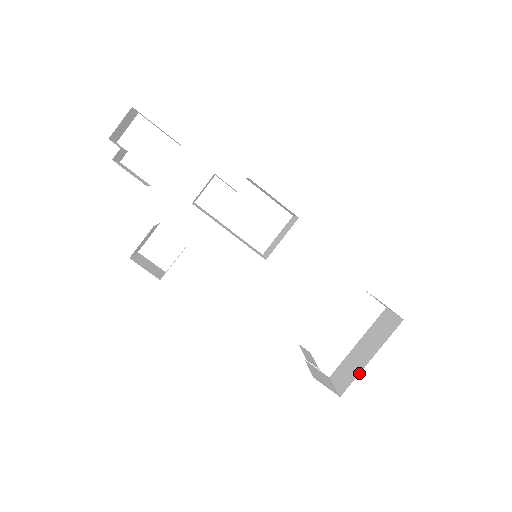
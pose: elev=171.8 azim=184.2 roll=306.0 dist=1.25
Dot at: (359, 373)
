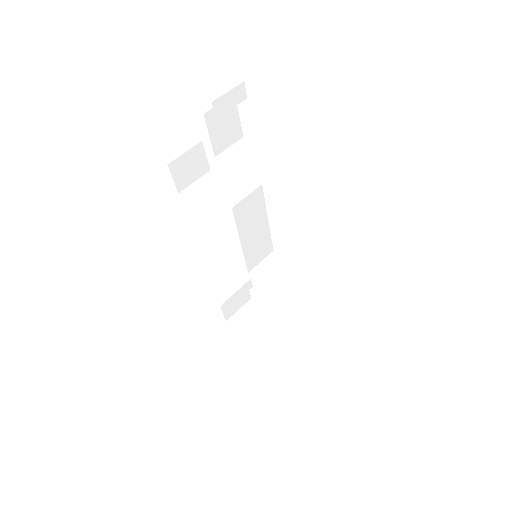
Dot at: occluded
